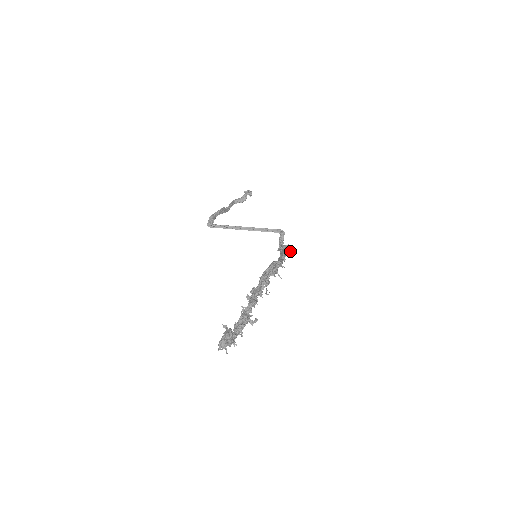
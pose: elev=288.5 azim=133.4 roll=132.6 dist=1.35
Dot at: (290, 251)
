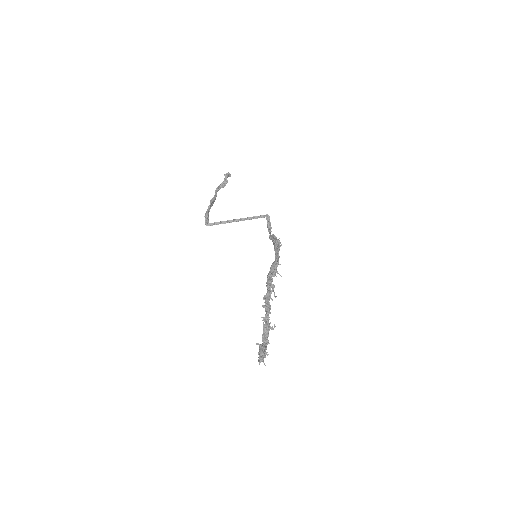
Dot at: (280, 242)
